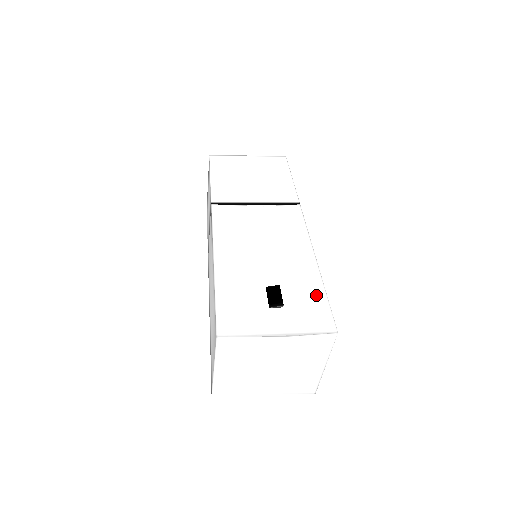
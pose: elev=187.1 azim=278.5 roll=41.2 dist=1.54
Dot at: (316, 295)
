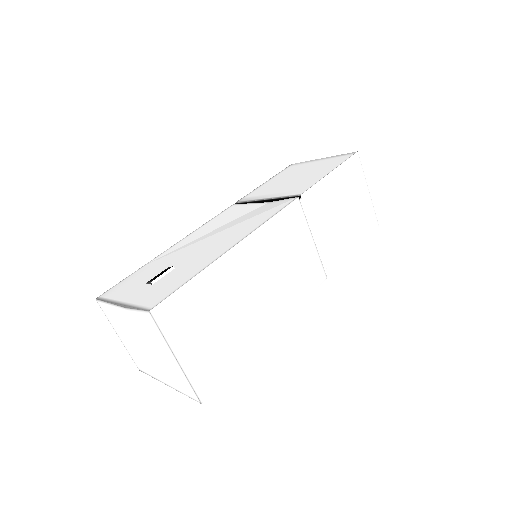
Dot at: (185, 277)
